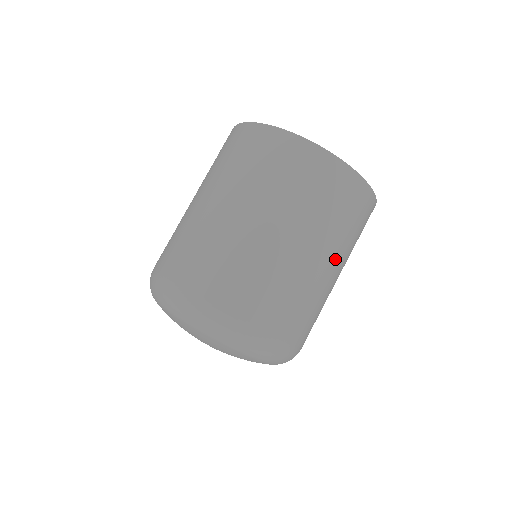
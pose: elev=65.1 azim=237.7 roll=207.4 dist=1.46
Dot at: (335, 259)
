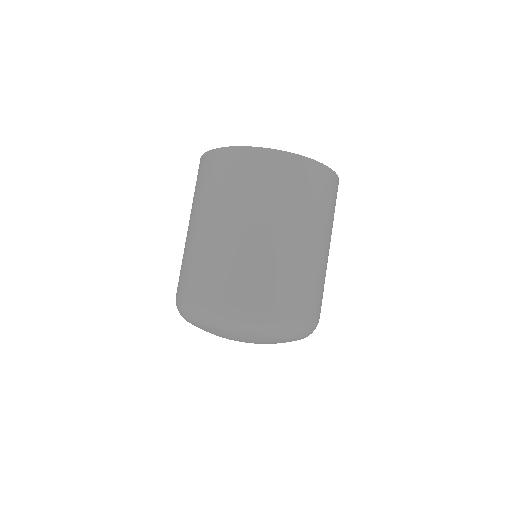
Dot at: (309, 231)
